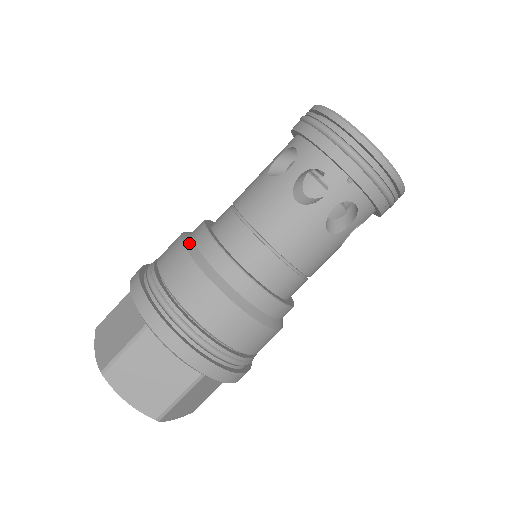
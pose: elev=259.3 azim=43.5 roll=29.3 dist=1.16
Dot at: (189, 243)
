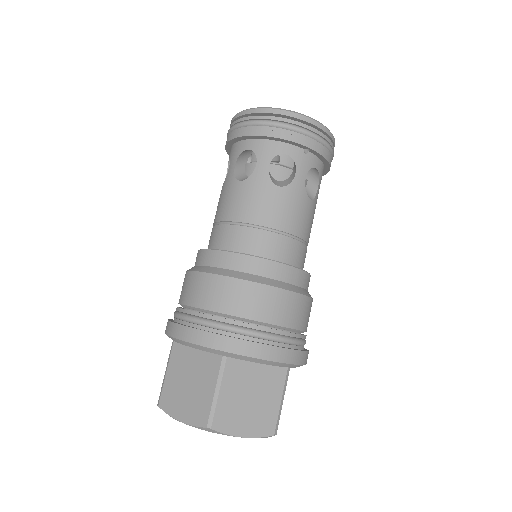
Dot at: (211, 269)
